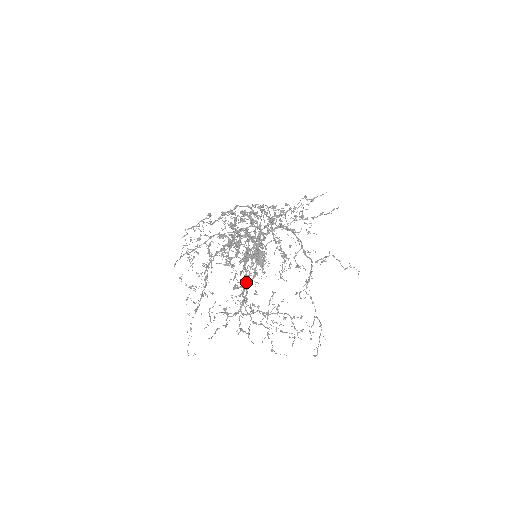
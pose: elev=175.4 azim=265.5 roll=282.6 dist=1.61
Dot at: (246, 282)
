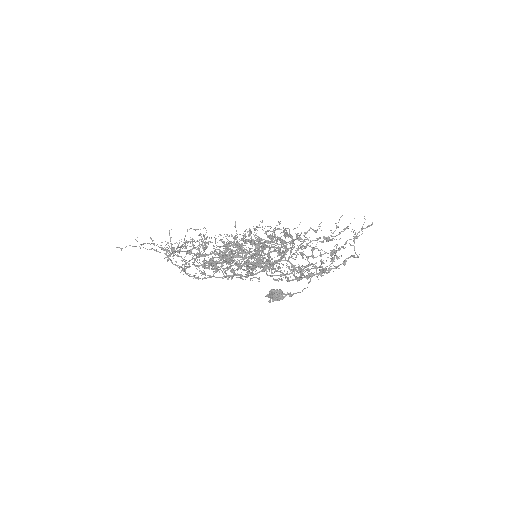
Dot at: (223, 253)
